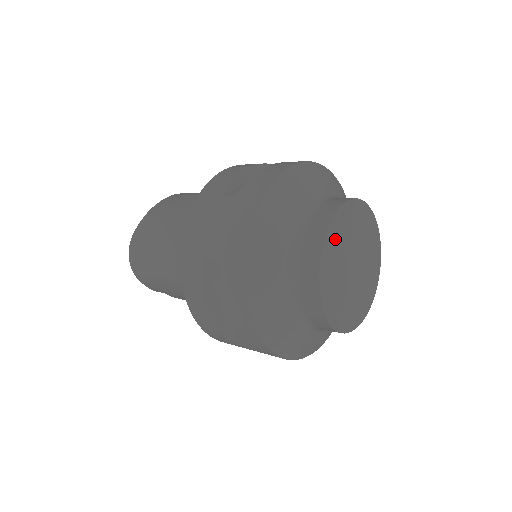
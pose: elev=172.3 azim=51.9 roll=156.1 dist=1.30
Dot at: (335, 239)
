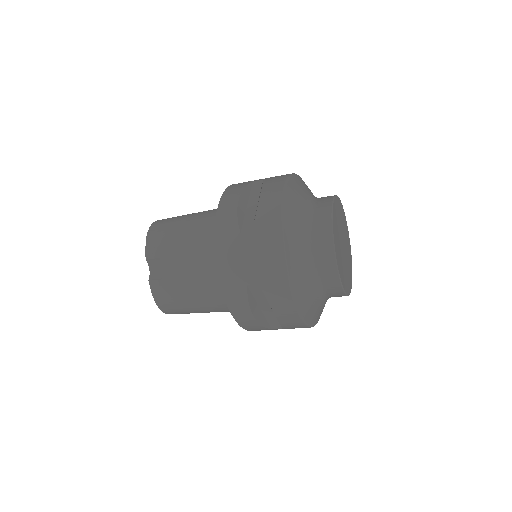
Dot at: (340, 208)
